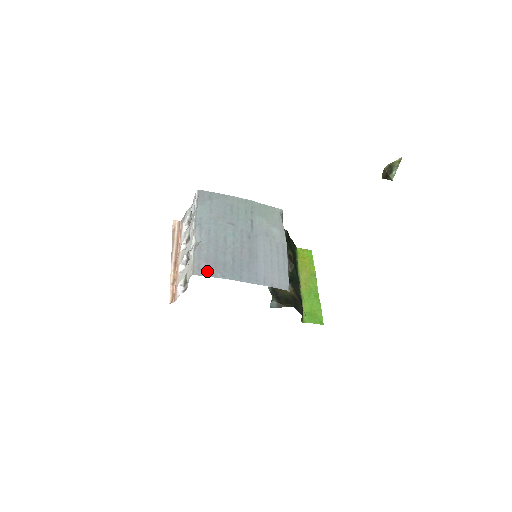
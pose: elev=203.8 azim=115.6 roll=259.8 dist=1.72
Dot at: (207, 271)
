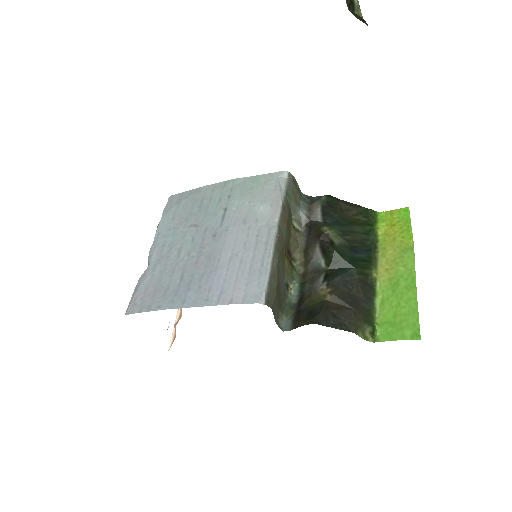
Dot at: (142, 305)
